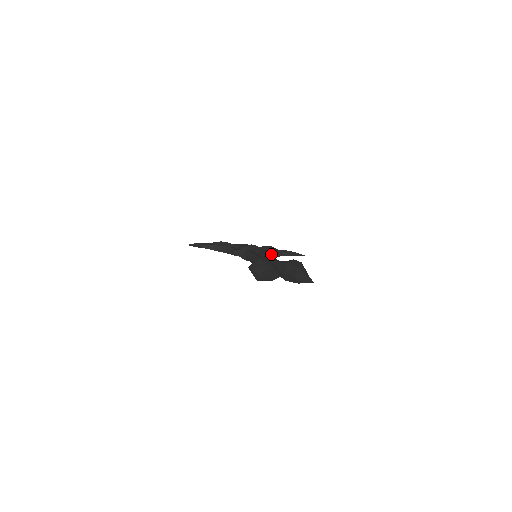
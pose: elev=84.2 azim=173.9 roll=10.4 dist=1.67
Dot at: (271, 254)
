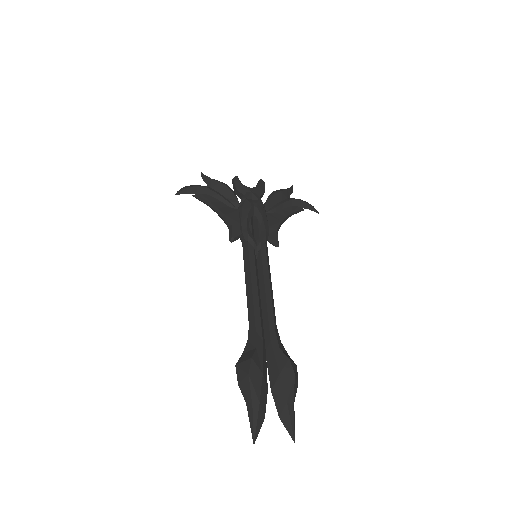
Dot at: (276, 244)
